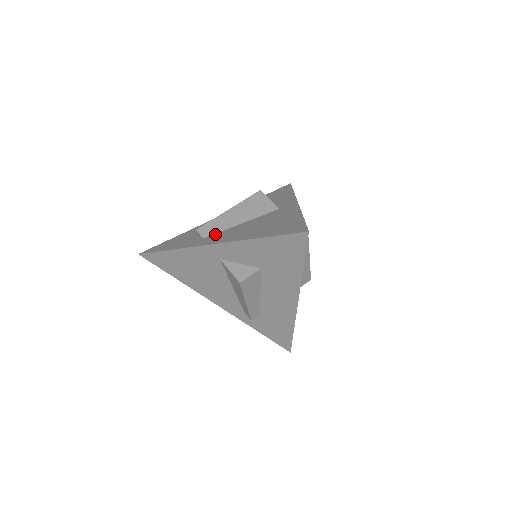
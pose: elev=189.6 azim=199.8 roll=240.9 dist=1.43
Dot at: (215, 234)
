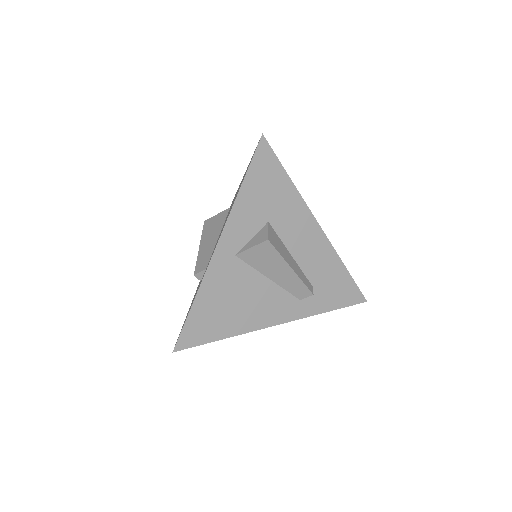
Dot at: (210, 257)
